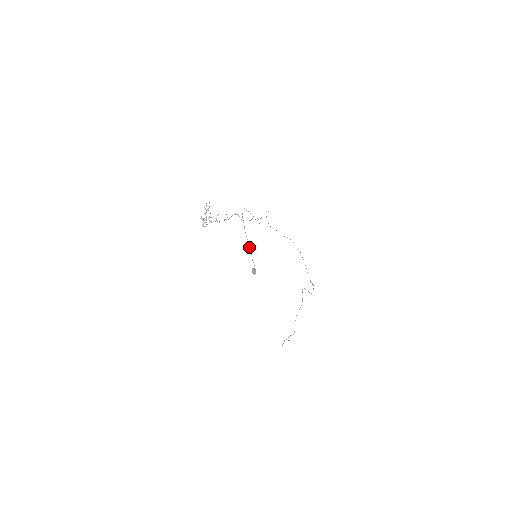
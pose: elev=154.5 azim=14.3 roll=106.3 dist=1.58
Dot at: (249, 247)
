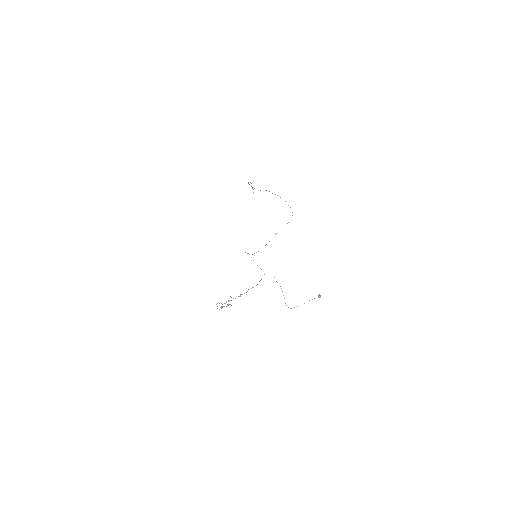
Dot at: occluded
